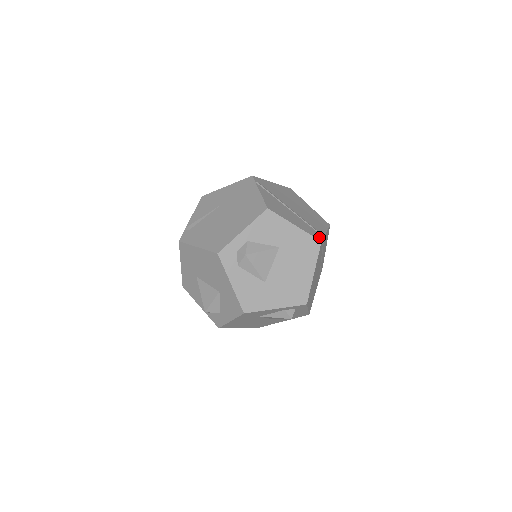
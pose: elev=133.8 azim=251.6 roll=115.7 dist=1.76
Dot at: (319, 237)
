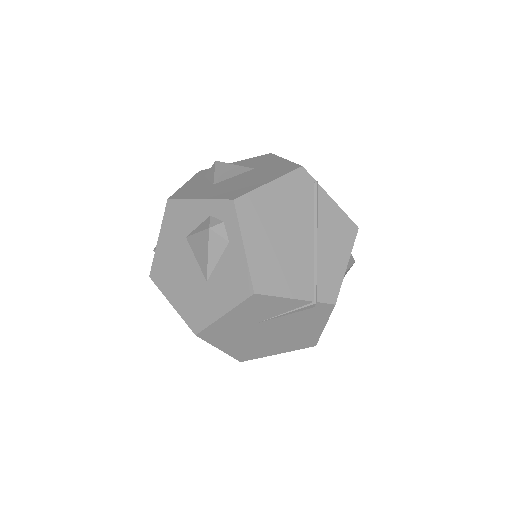
Dot at: (307, 172)
